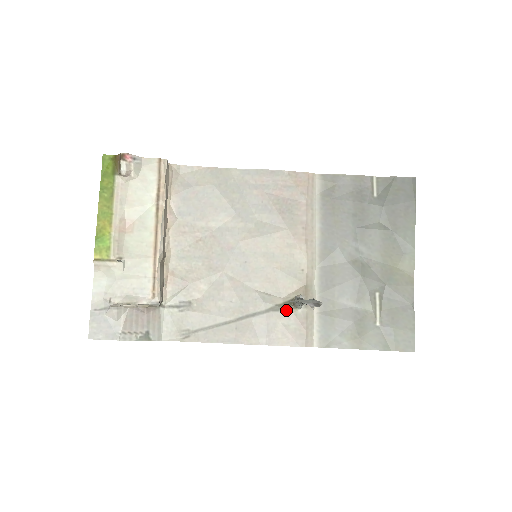
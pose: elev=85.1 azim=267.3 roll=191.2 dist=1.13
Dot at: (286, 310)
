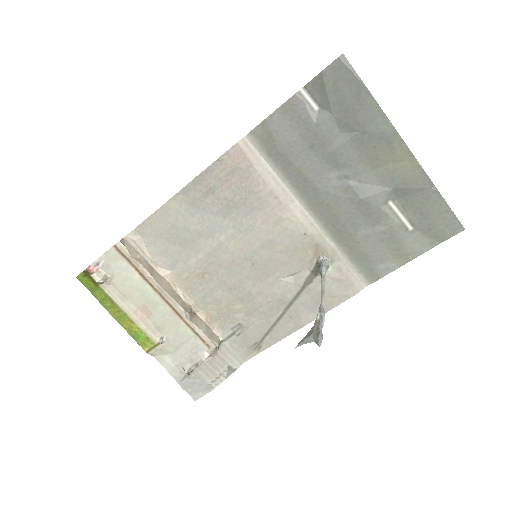
Dot at: (318, 277)
